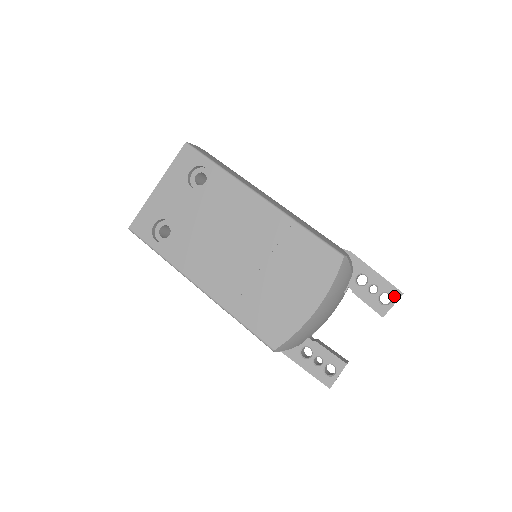
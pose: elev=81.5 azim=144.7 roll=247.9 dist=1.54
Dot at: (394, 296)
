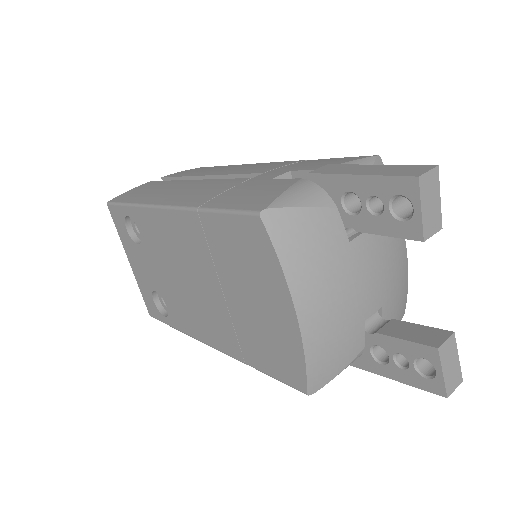
Dot at: (409, 193)
